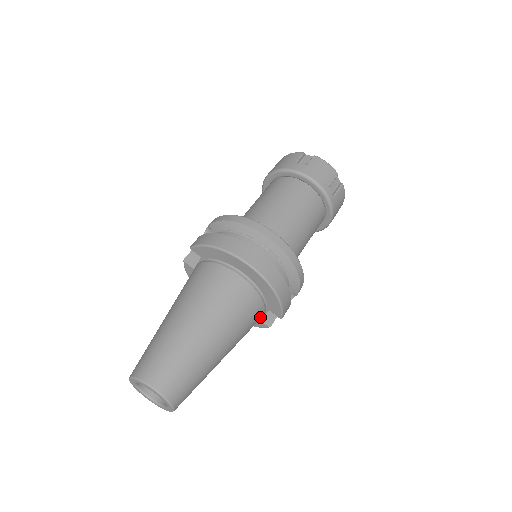
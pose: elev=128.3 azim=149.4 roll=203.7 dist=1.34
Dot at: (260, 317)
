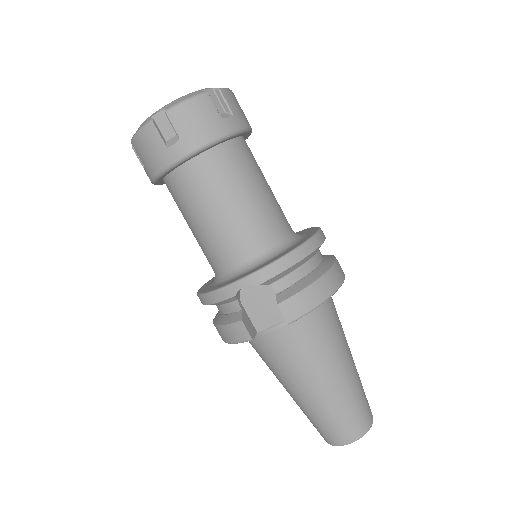
Dot at: occluded
